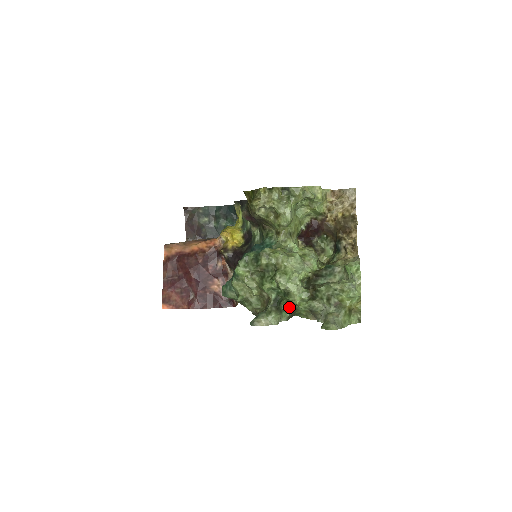
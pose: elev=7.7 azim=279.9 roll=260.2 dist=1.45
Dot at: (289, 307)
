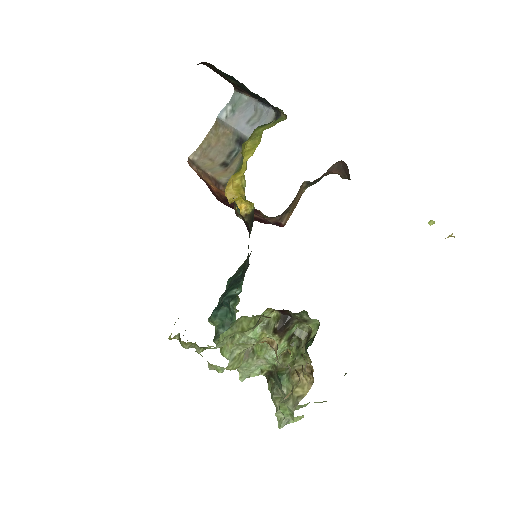
Dot at: occluded
